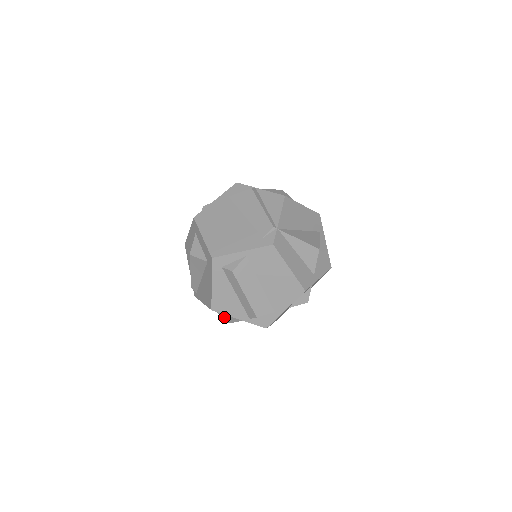
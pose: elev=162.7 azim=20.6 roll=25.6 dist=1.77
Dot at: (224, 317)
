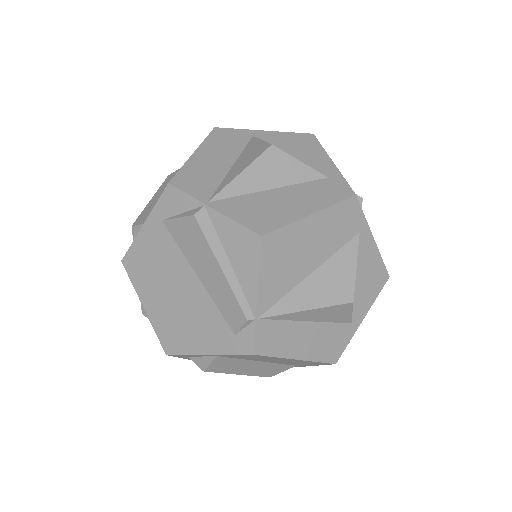
Dot at: occluded
